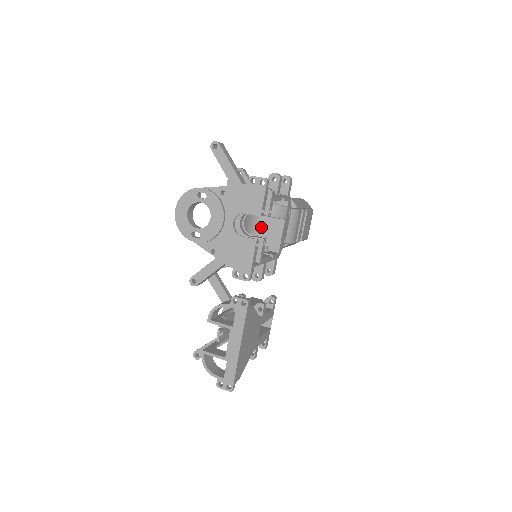
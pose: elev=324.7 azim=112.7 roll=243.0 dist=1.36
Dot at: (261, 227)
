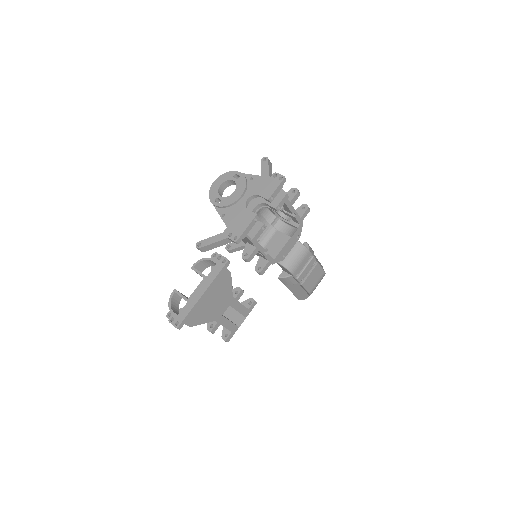
Dot at: (271, 237)
